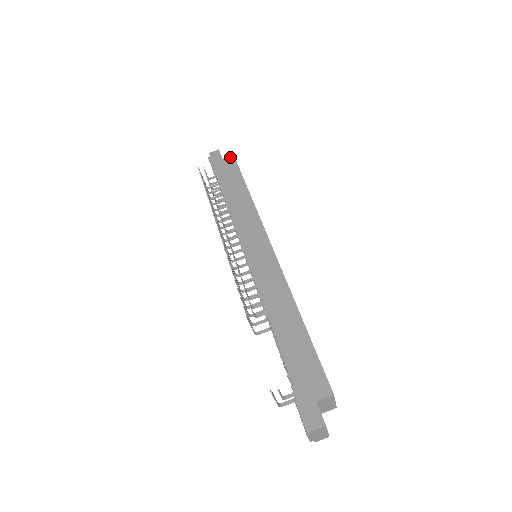
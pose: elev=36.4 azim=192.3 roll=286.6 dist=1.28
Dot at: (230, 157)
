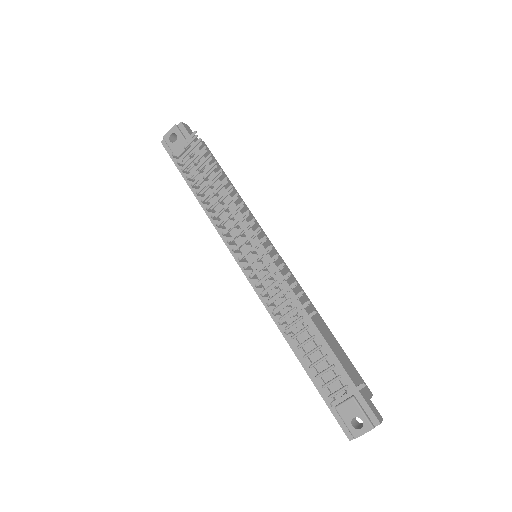
Dot at: (203, 142)
